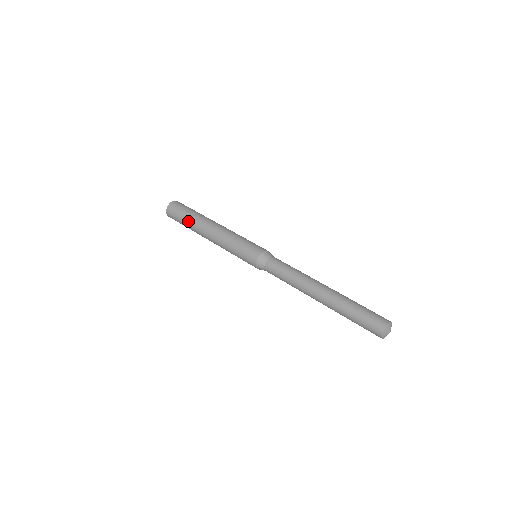
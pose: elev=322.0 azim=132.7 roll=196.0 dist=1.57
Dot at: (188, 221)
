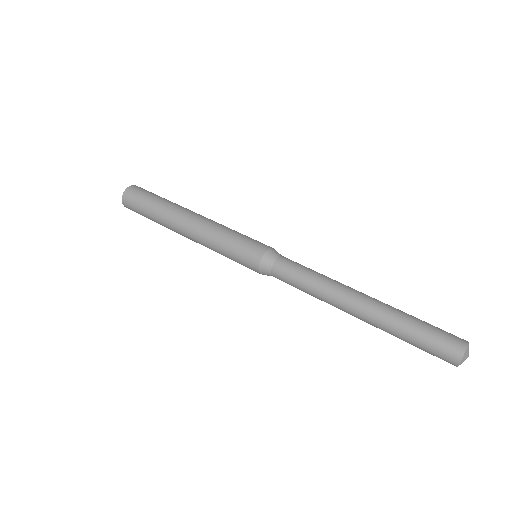
Dot at: (156, 207)
